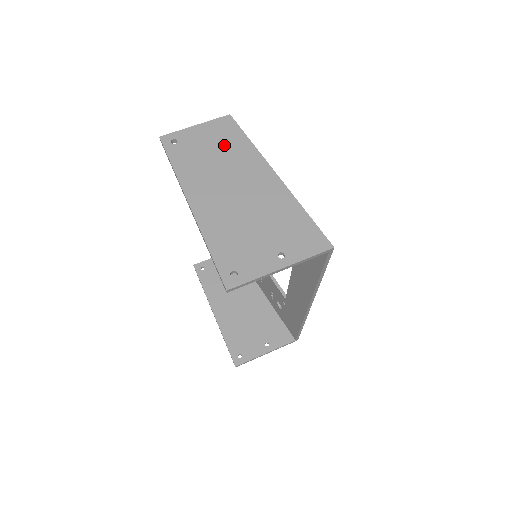
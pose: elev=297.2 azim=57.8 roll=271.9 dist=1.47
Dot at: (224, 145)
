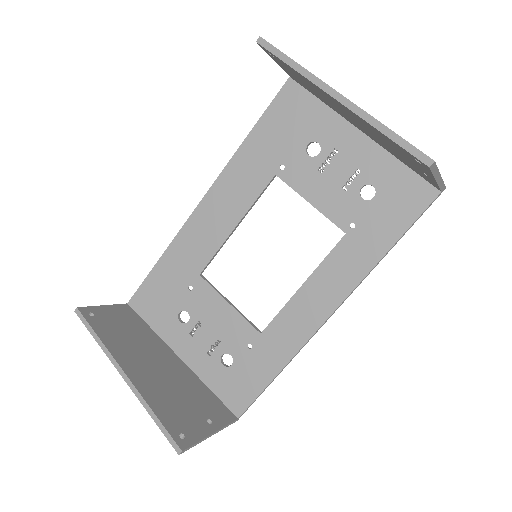
Dot at: occluded
